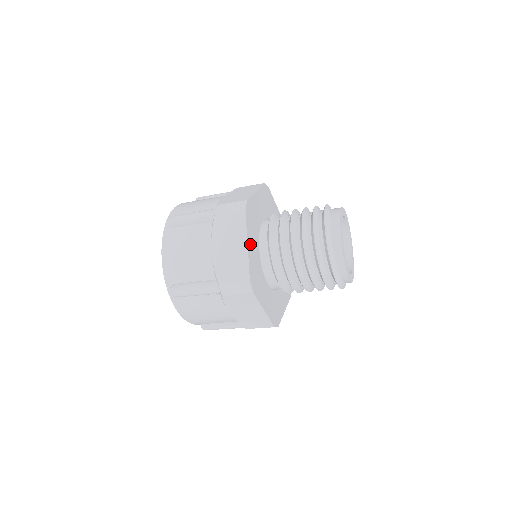
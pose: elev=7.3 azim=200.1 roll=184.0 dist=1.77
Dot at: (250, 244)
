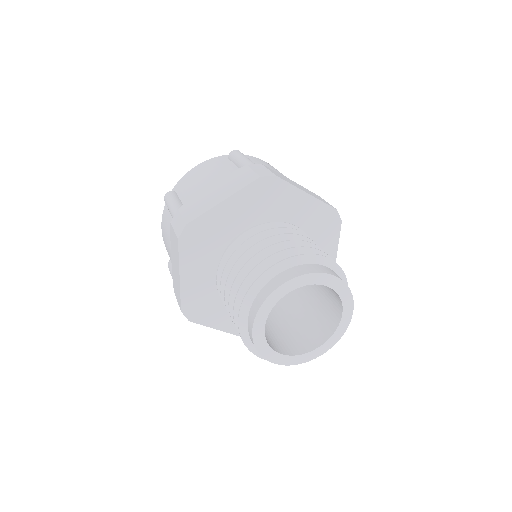
Dot at: (189, 273)
